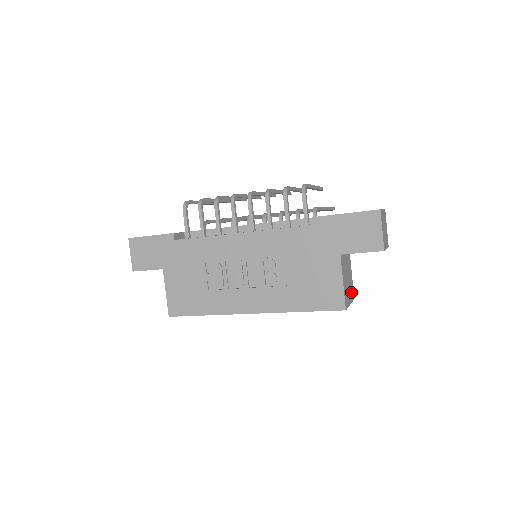
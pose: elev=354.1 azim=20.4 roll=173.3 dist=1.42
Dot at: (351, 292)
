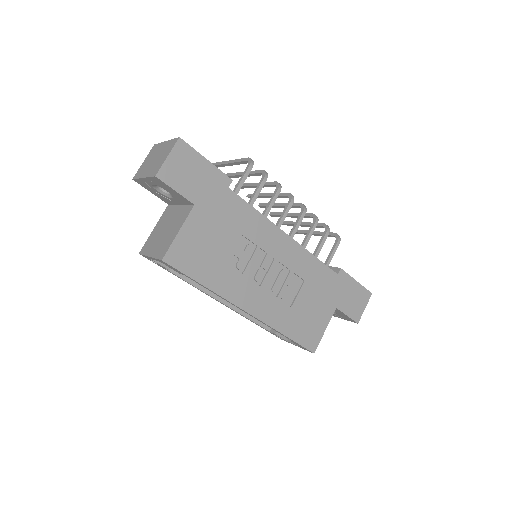
Dot at: occluded
